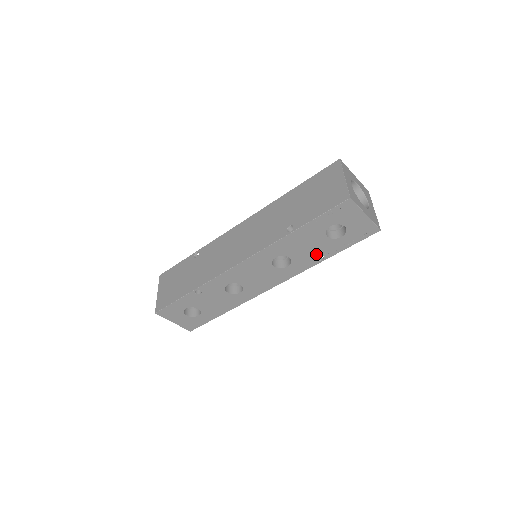
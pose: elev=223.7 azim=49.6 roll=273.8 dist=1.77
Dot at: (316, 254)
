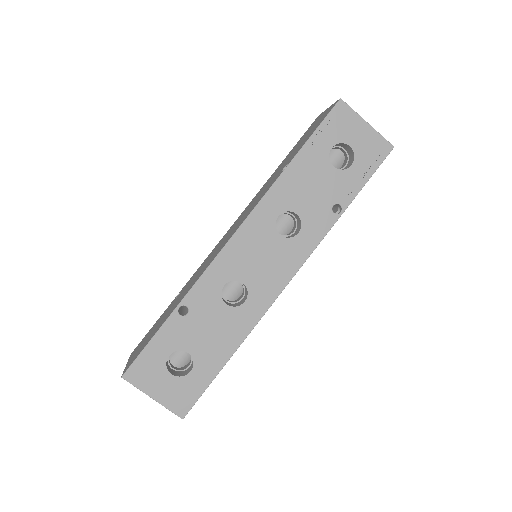
Dot at: (329, 202)
